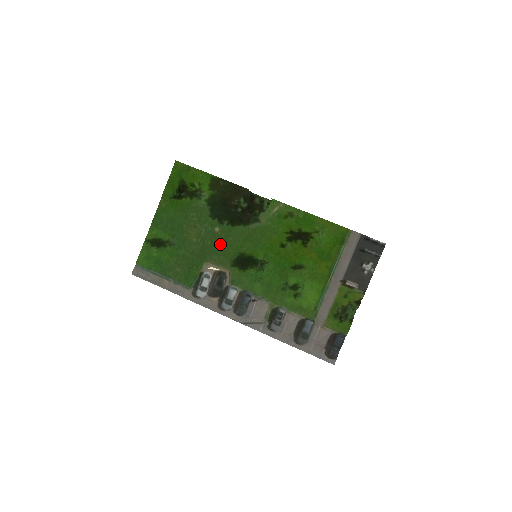
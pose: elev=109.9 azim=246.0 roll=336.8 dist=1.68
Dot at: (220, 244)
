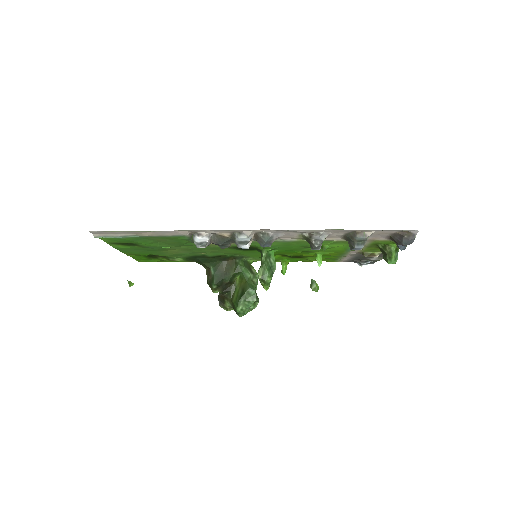
Dot at: (210, 250)
